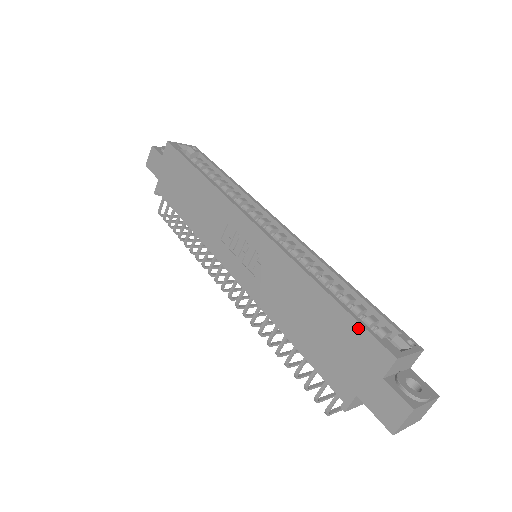
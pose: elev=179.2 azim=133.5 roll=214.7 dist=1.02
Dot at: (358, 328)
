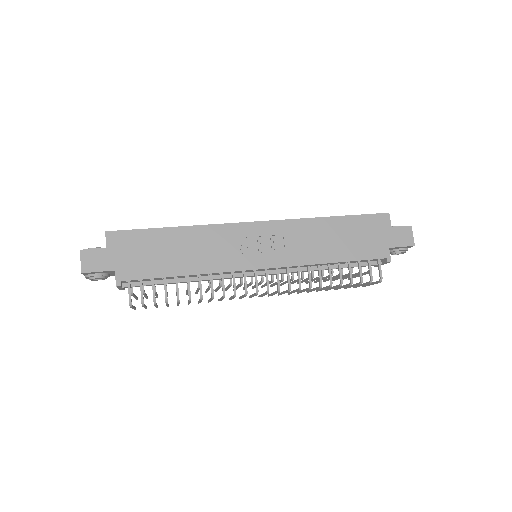
Dot at: (364, 217)
